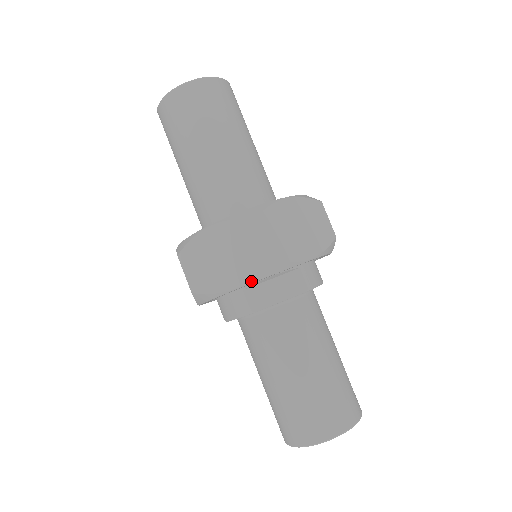
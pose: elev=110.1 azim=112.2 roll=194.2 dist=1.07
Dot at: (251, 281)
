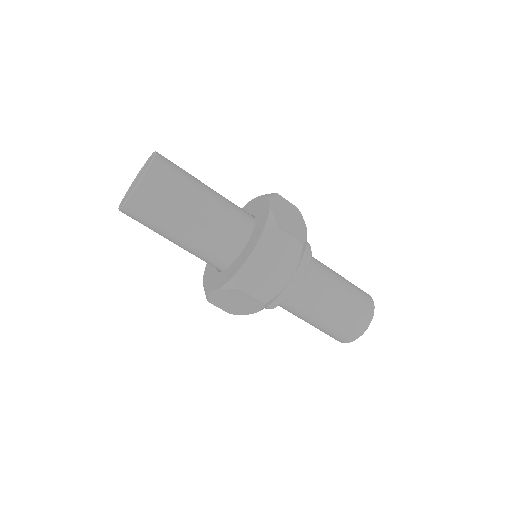
Dot at: occluded
